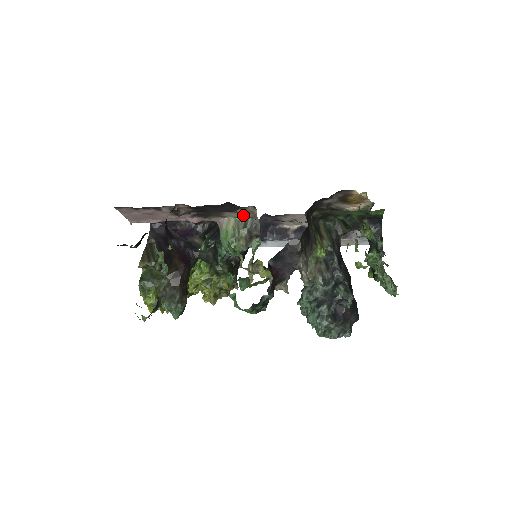
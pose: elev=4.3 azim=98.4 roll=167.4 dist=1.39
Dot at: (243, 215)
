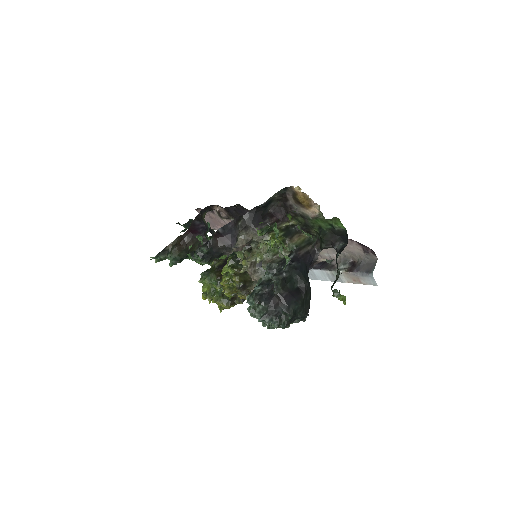
Dot at: occluded
